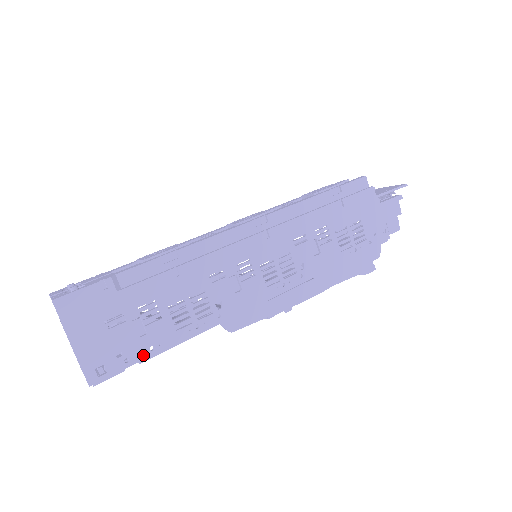
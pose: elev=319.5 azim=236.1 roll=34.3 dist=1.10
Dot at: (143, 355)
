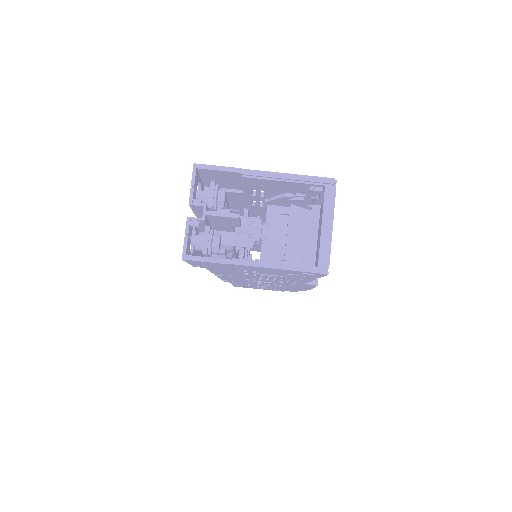
Dot at: occluded
